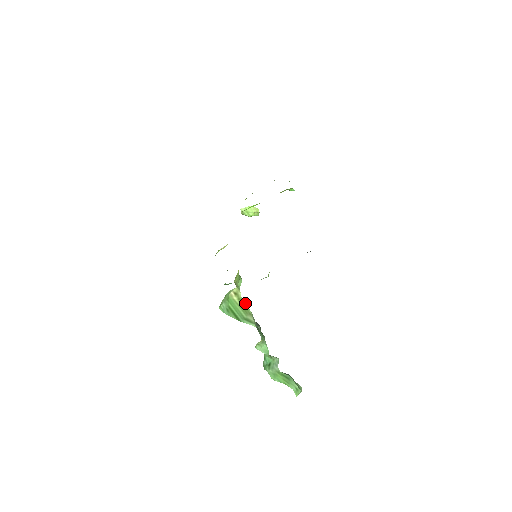
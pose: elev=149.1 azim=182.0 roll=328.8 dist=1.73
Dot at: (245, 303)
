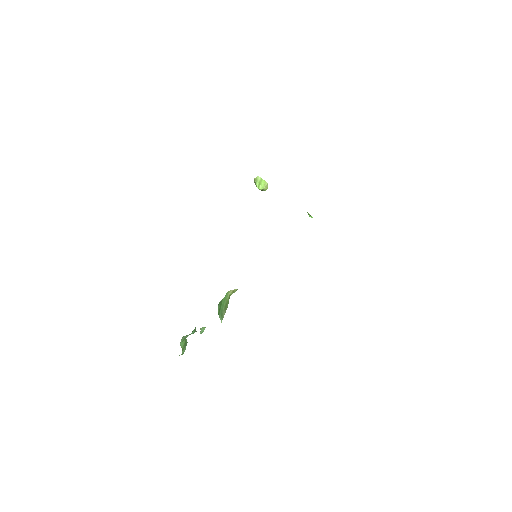
Dot at: occluded
